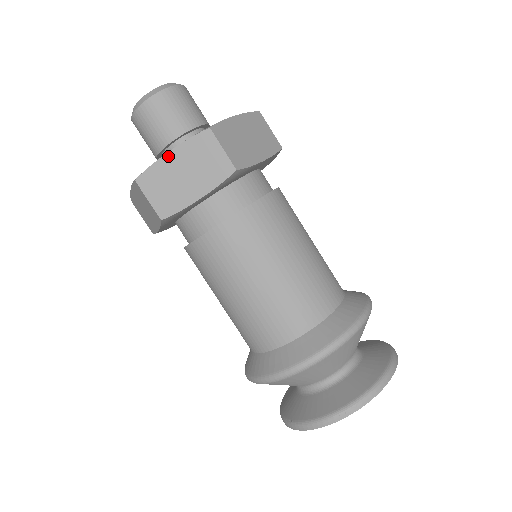
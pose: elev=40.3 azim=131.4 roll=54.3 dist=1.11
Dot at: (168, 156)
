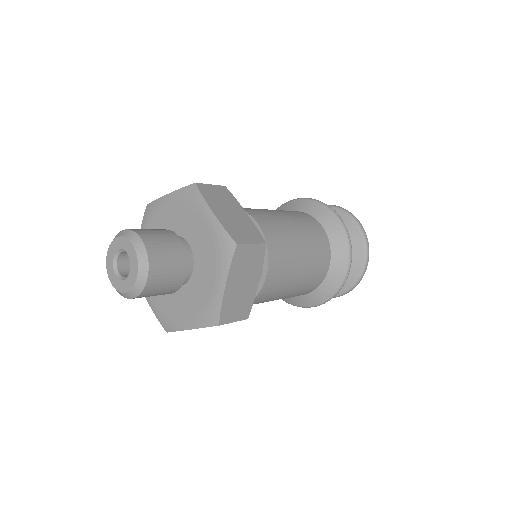
Dot at: occluded
